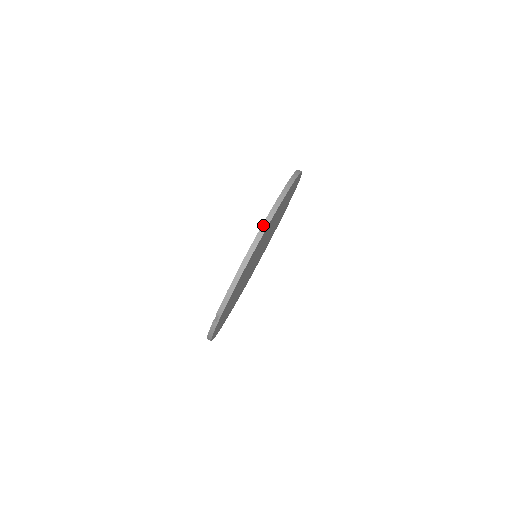
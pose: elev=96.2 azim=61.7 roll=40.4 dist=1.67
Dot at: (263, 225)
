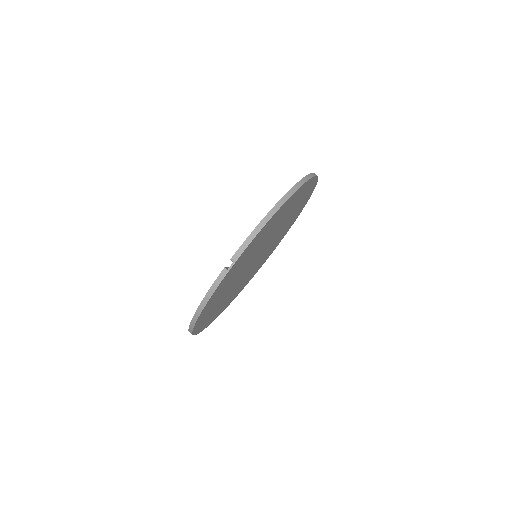
Dot at: (298, 183)
